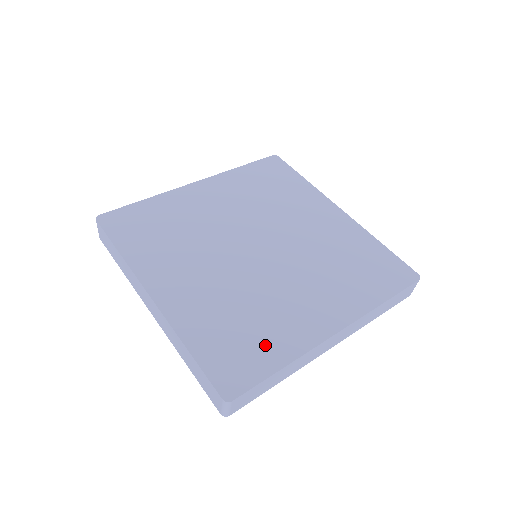
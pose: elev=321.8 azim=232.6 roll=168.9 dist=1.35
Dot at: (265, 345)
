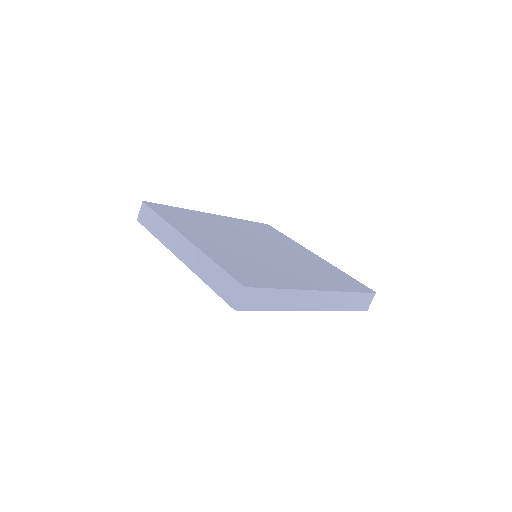
Dot at: (270, 278)
